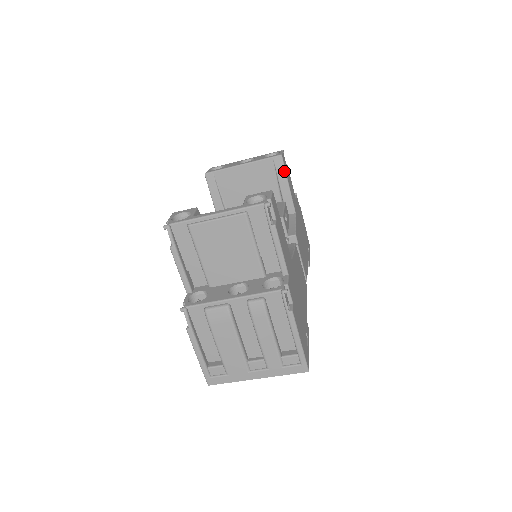
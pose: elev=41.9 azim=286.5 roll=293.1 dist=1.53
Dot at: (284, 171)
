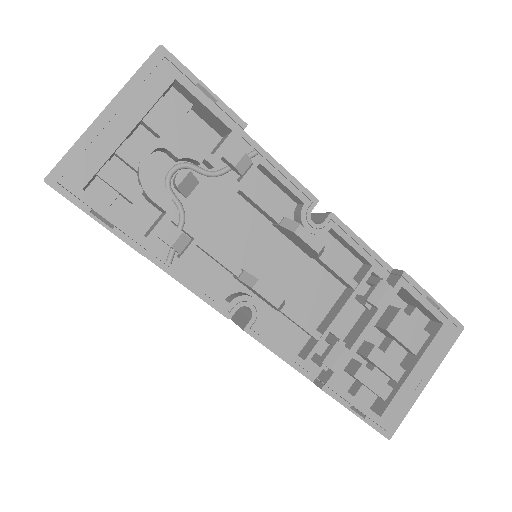
Dot at: occluded
